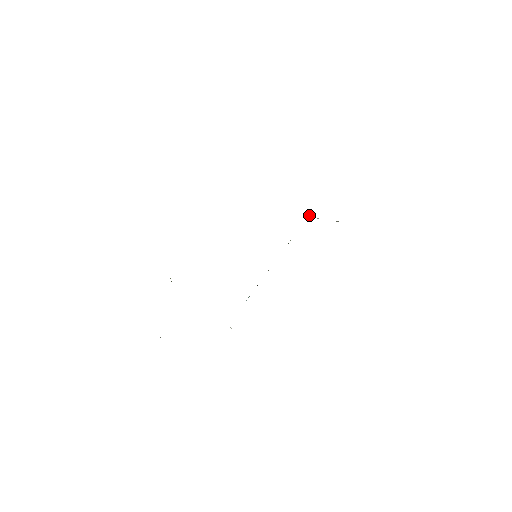
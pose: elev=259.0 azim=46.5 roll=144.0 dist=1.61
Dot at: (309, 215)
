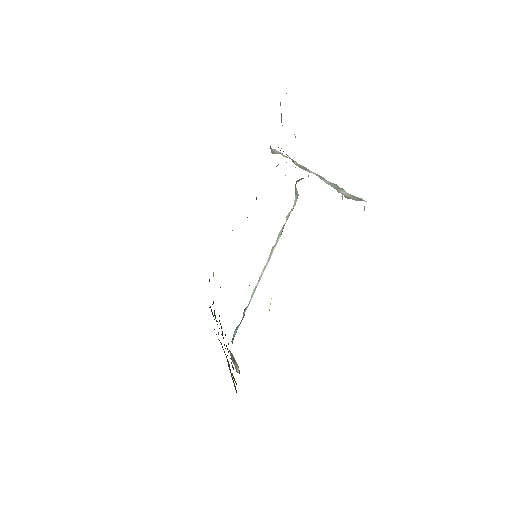
Dot at: occluded
